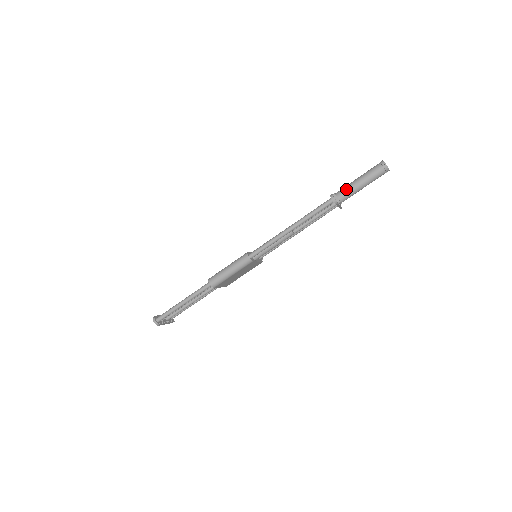
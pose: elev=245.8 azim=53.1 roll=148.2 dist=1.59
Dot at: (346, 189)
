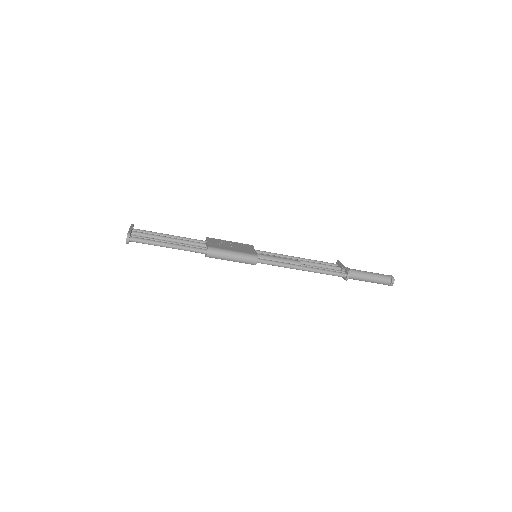
Dot at: (359, 275)
